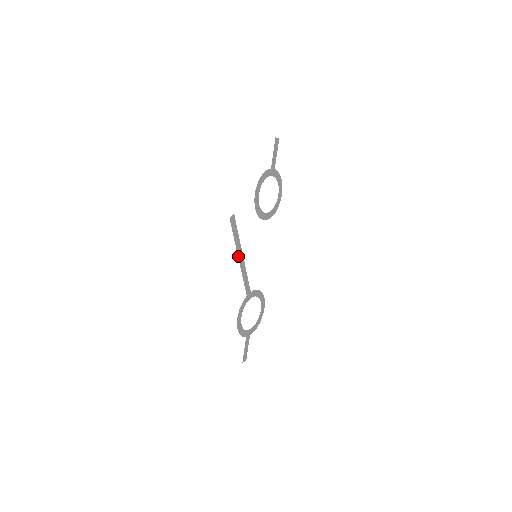
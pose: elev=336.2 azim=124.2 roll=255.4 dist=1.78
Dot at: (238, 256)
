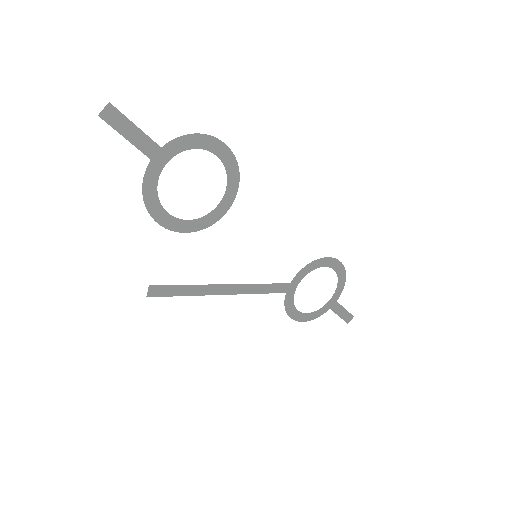
Dot at: (218, 294)
